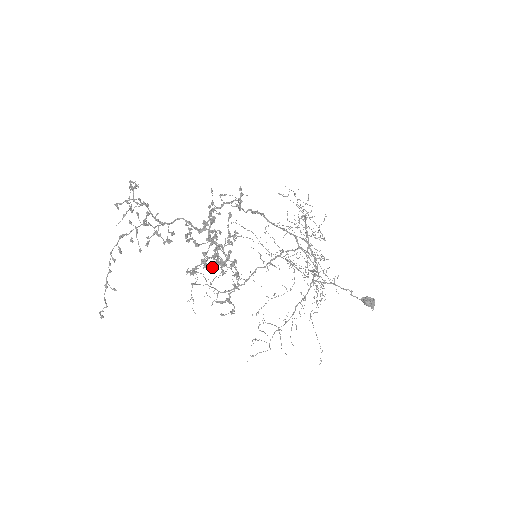
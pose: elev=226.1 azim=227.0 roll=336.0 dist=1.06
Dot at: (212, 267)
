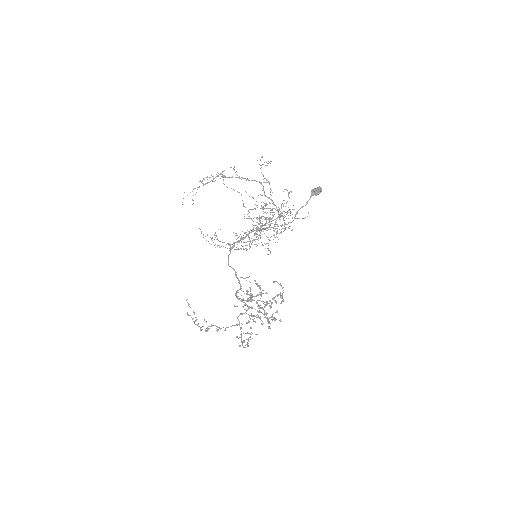
Dot at: occluded
